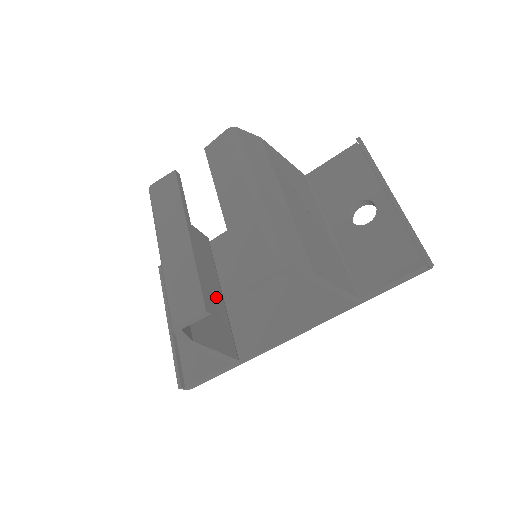
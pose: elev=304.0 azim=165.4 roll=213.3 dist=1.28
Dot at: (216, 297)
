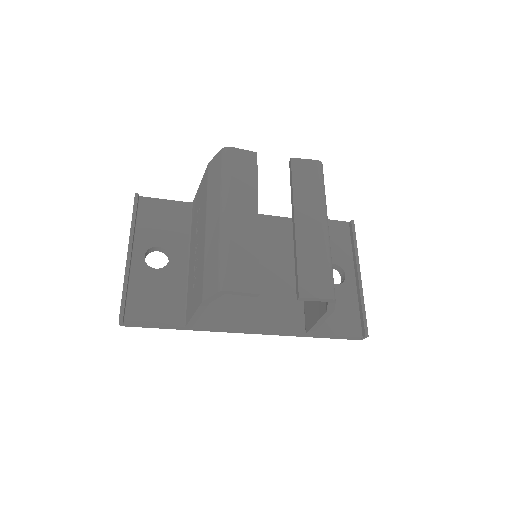
Dot at: occluded
